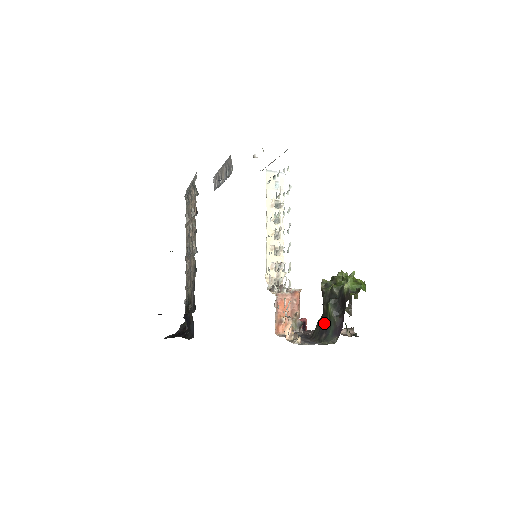
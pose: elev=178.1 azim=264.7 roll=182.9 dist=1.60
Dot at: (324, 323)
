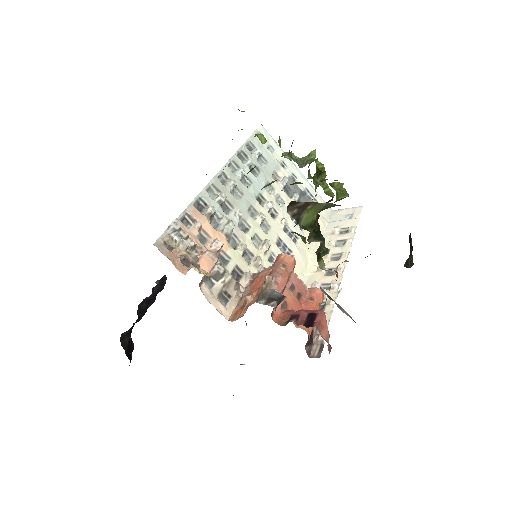
Dot at: occluded
